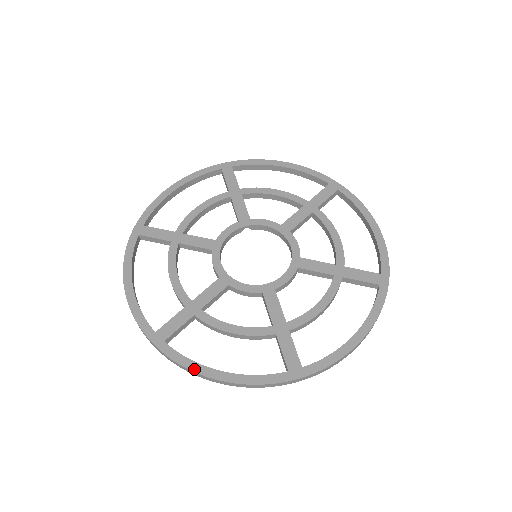
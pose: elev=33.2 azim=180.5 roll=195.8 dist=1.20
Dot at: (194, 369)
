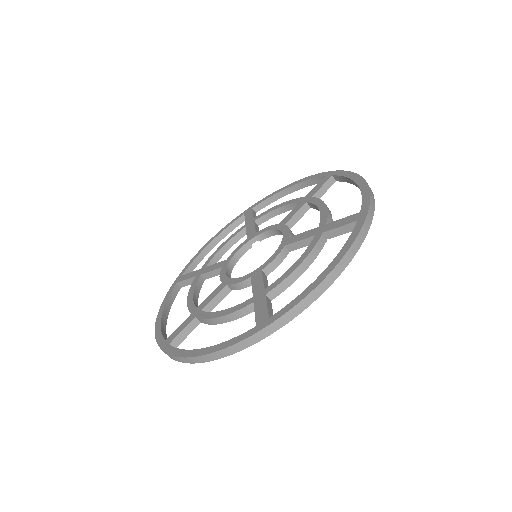
Dot at: (183, 355)
